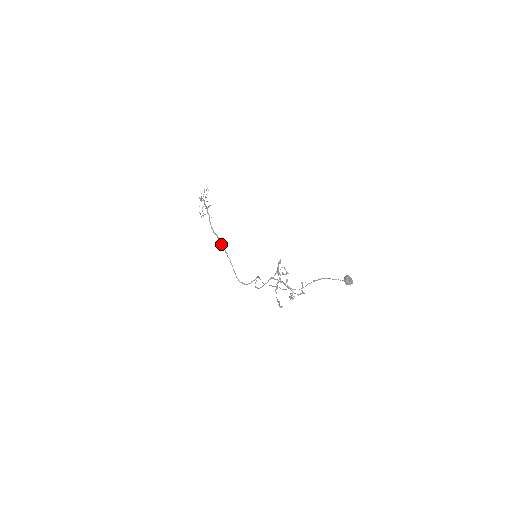
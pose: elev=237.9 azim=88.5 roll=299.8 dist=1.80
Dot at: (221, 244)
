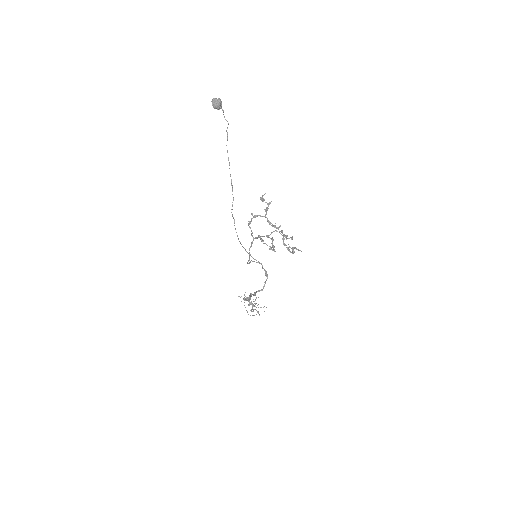
Dot at: (249, 298)
